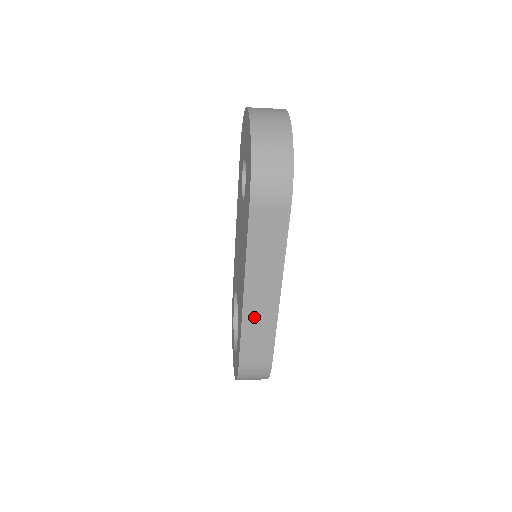
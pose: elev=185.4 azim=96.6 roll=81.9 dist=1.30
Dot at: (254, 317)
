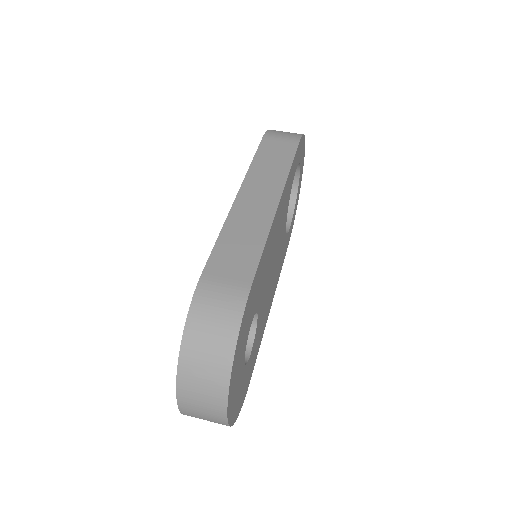
Dot at: occluded
